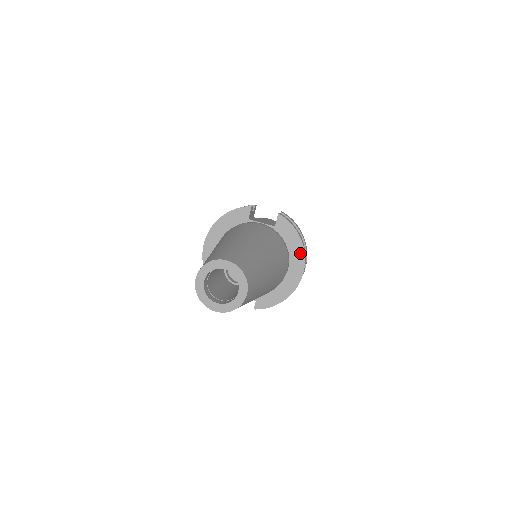
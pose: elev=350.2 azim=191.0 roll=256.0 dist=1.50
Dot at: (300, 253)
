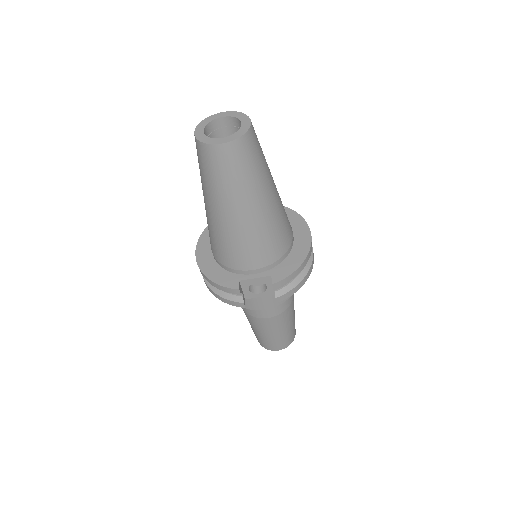
Dot at: (299, 220)
